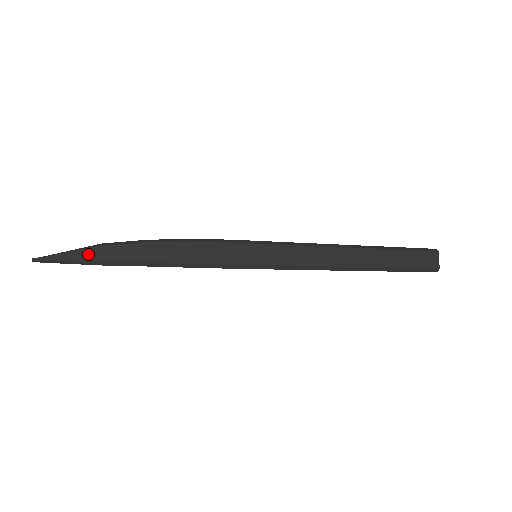
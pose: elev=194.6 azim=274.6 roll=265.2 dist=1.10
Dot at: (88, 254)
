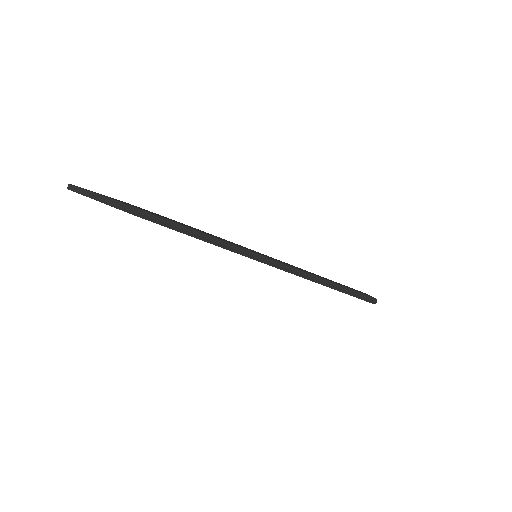
Dot at: (122, 202)
